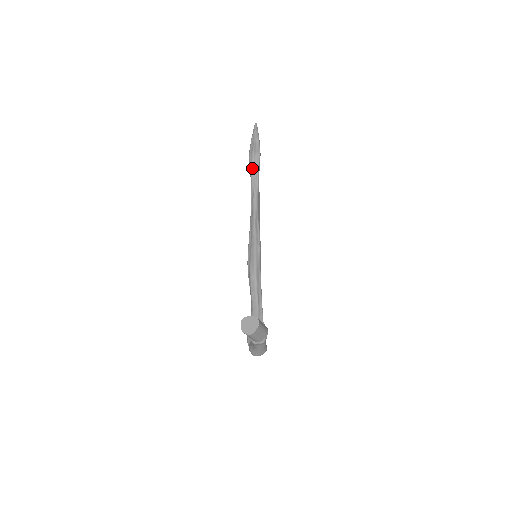
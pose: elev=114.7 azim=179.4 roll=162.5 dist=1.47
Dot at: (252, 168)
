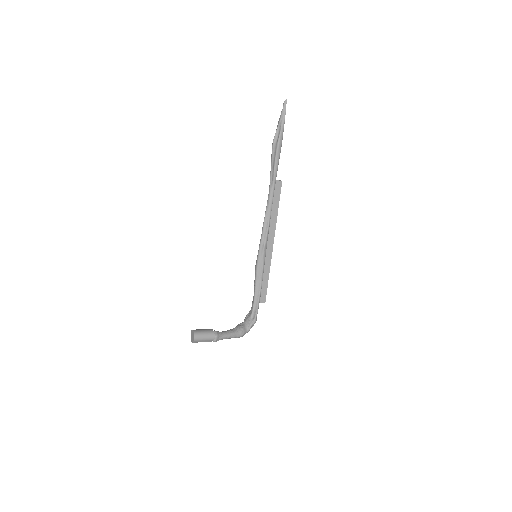
Dot at: (271, 161)
